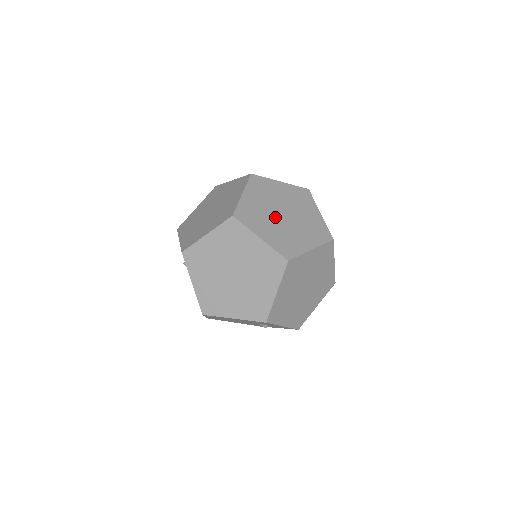
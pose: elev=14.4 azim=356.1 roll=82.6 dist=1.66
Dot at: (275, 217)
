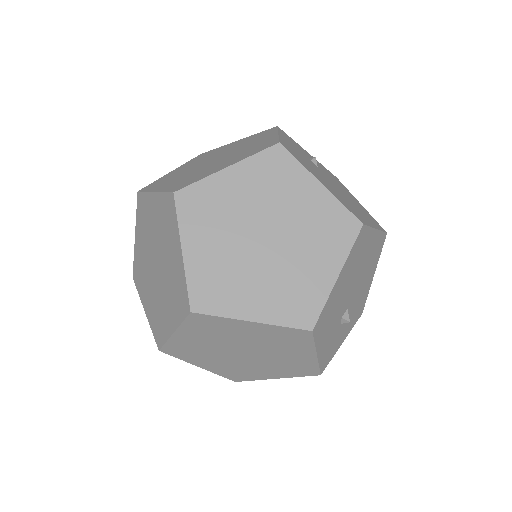
Dot at: (244, 234)
